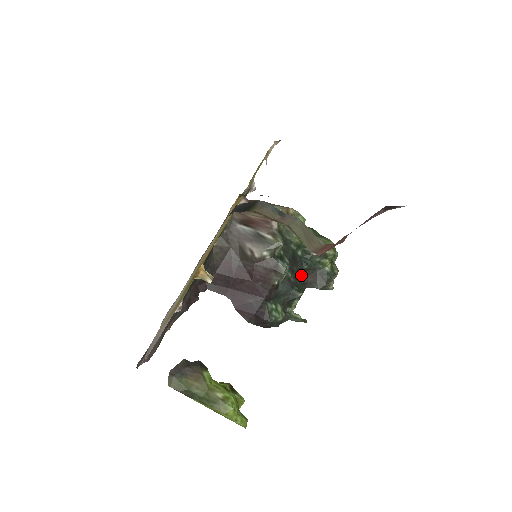
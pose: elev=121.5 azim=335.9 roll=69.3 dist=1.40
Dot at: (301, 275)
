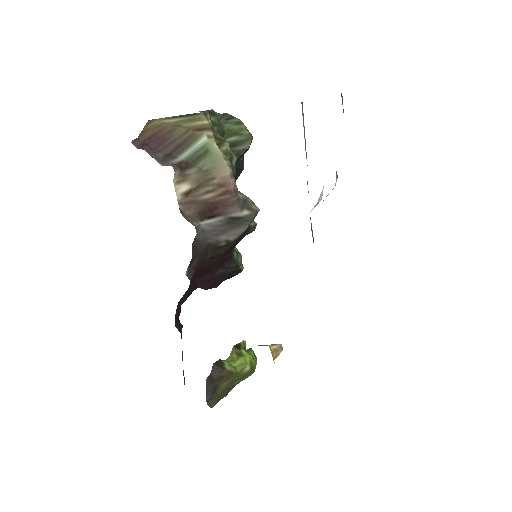
Dot at: occluded
